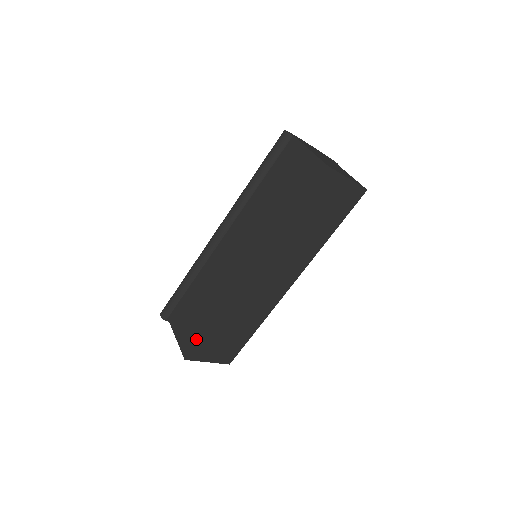
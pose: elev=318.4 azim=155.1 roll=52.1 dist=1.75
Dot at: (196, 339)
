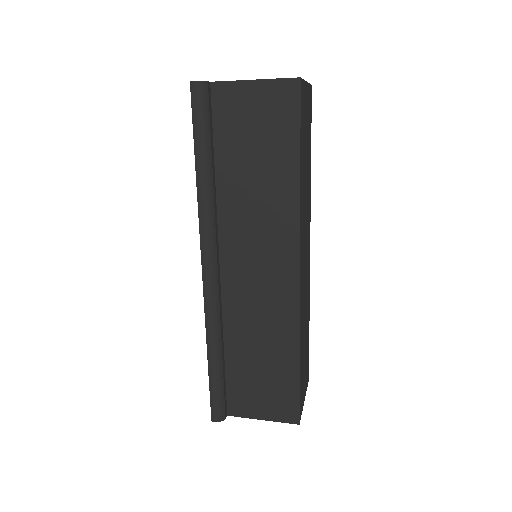
Dot at: (294, 394)
